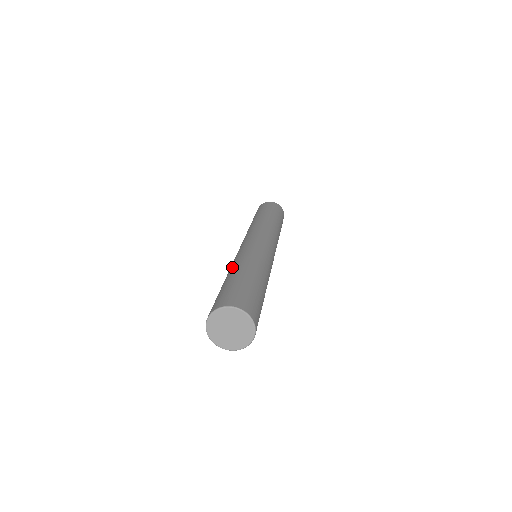
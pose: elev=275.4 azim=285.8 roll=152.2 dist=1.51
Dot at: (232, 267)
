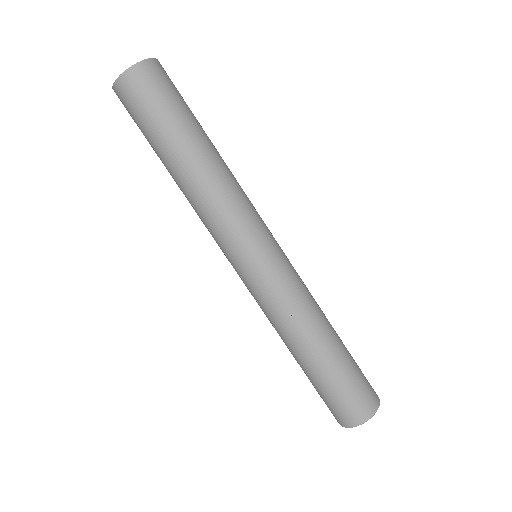
Dot at: occluded
